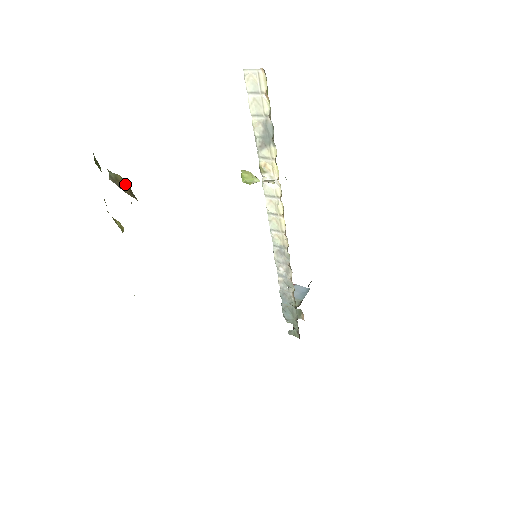
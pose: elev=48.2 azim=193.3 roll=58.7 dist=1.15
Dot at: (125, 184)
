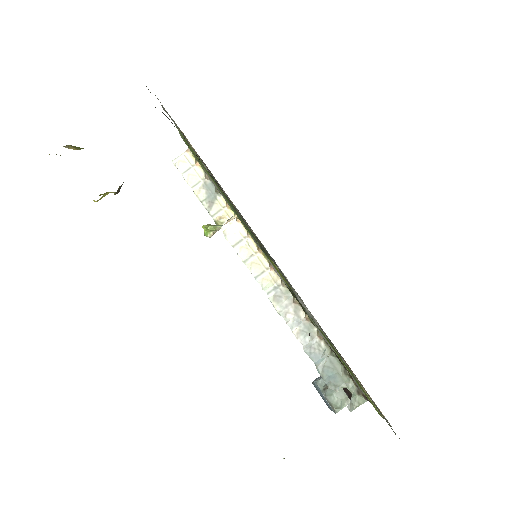
Dot at: occluded
